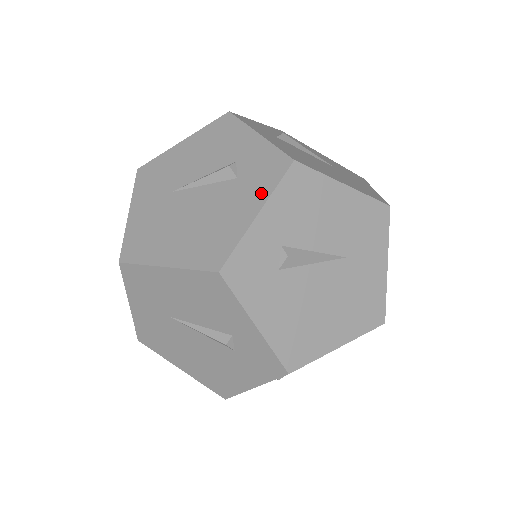
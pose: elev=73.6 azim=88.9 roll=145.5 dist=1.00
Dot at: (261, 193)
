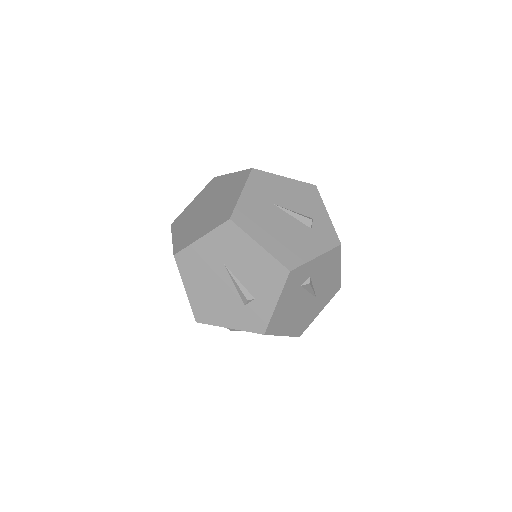
Dot at: (240, 325)
